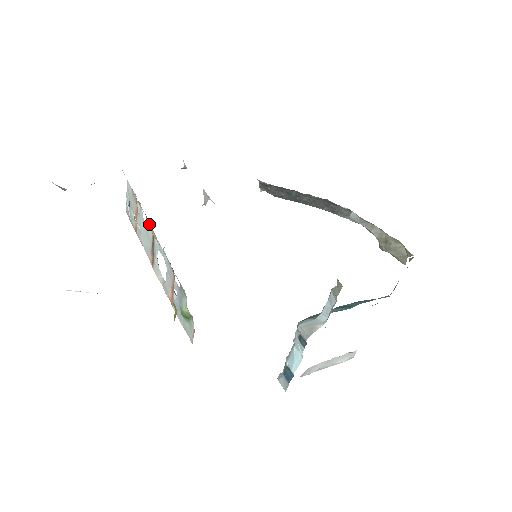
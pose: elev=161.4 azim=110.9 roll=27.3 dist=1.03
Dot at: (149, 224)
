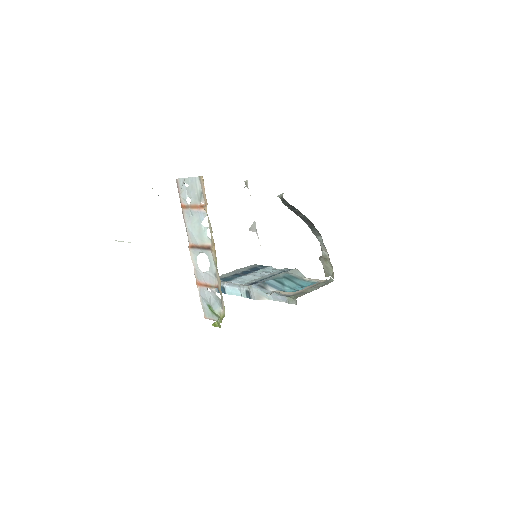
Dot at: (214, 247)
